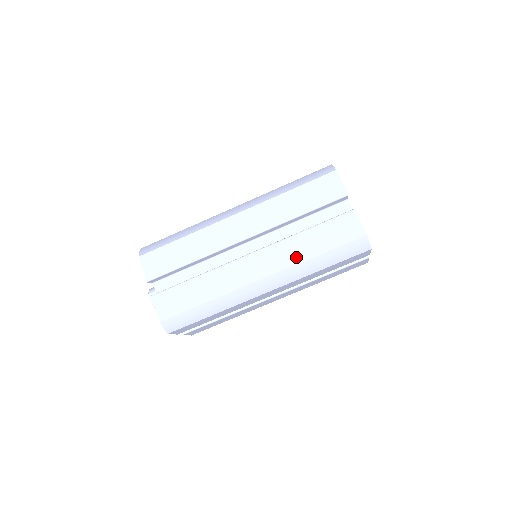
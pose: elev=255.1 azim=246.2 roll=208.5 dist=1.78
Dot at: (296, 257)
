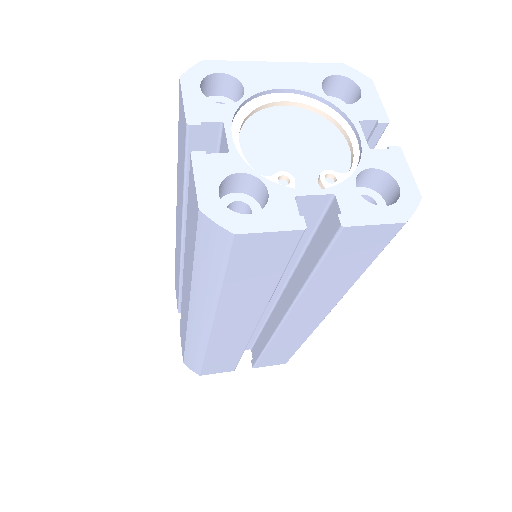
Dot at: (336, 293)
